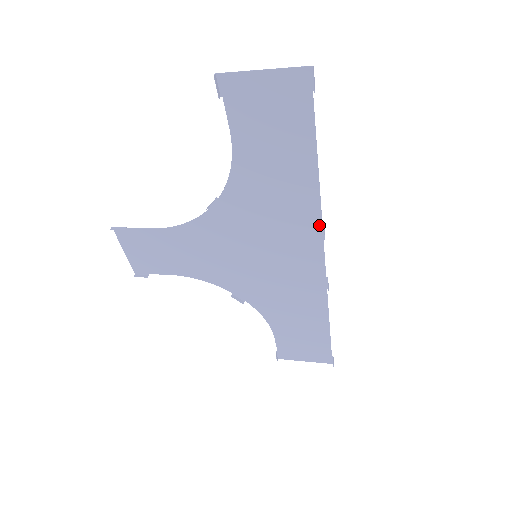
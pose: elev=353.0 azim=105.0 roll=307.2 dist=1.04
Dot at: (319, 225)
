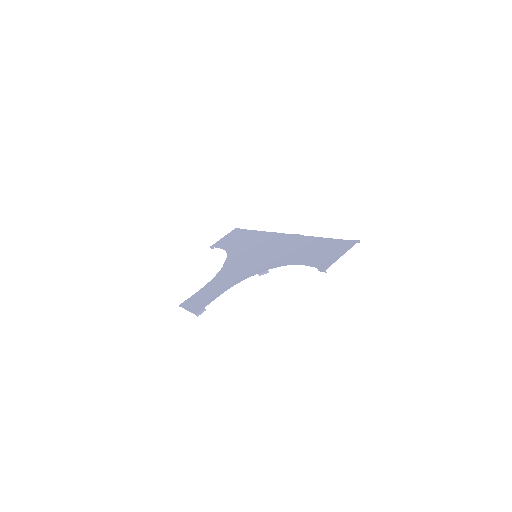
Dot at: (297, 236)
